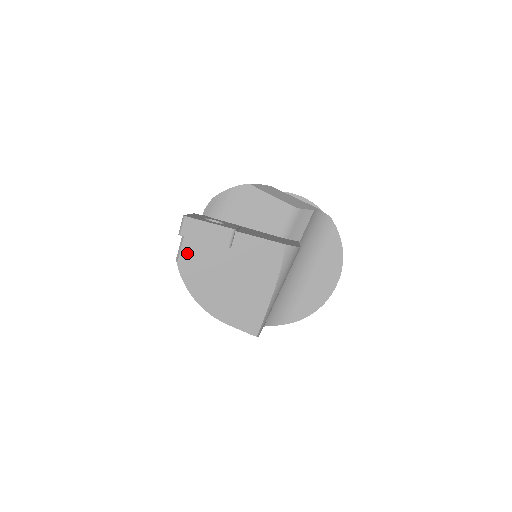
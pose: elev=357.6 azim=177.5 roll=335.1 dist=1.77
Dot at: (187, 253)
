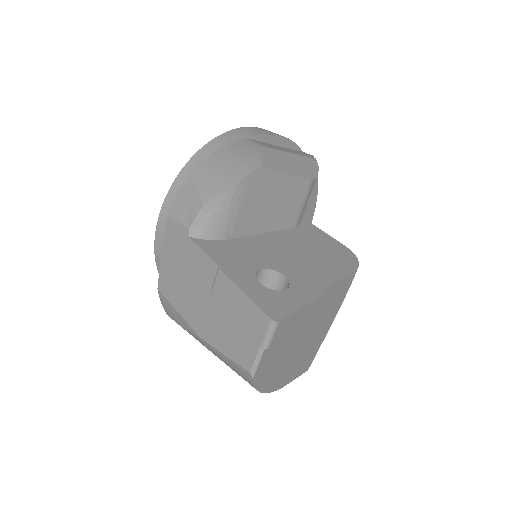
Dot at: (266, 358)
